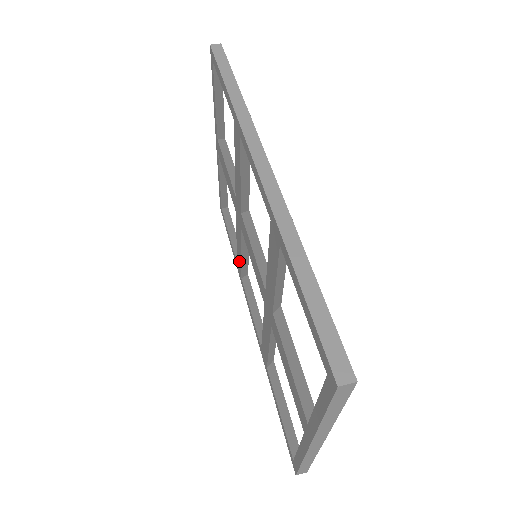
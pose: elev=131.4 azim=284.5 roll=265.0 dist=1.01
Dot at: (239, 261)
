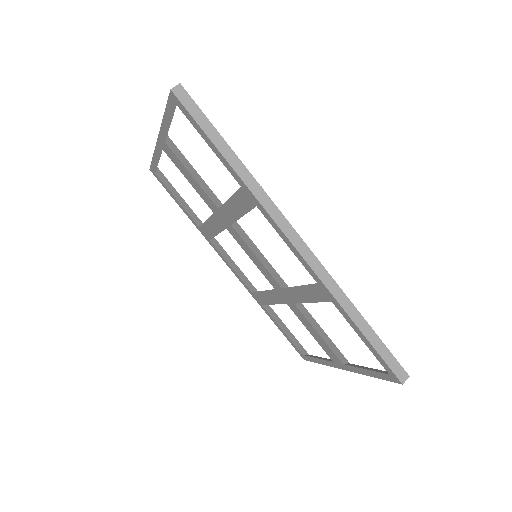
Dot at: (208, 233)
